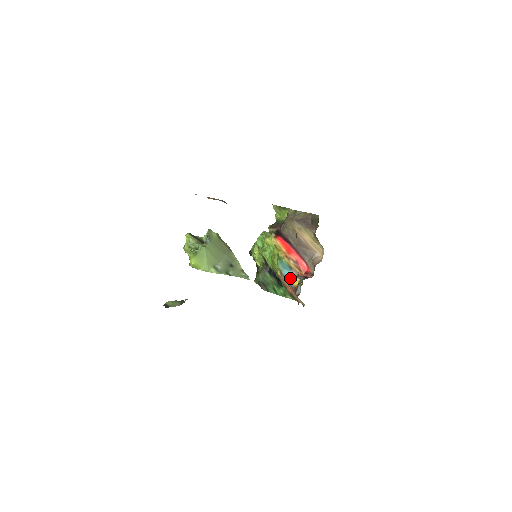
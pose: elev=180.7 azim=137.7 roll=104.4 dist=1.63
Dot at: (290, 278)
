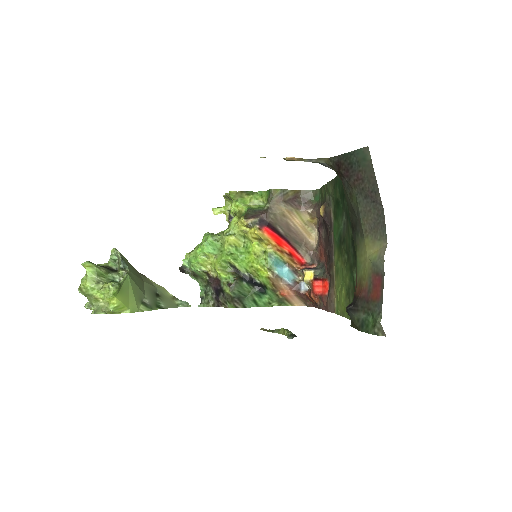
Dot at: (287, 276)
